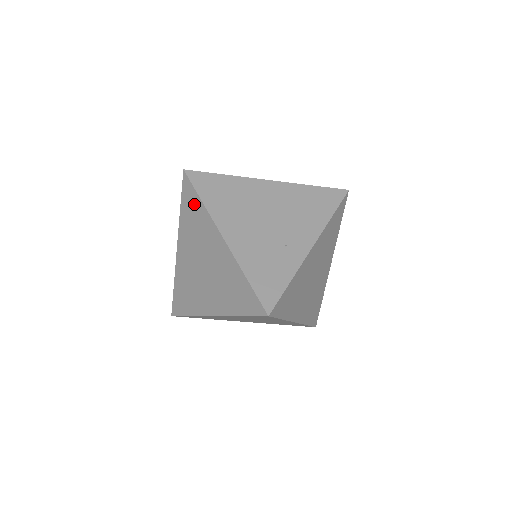
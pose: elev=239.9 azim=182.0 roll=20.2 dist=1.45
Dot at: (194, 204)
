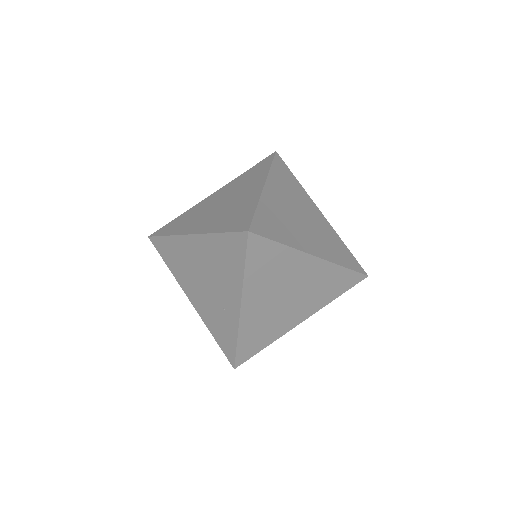
Dot at: occluded
